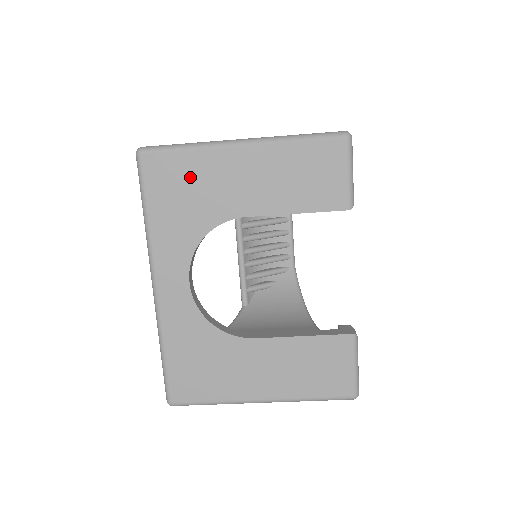
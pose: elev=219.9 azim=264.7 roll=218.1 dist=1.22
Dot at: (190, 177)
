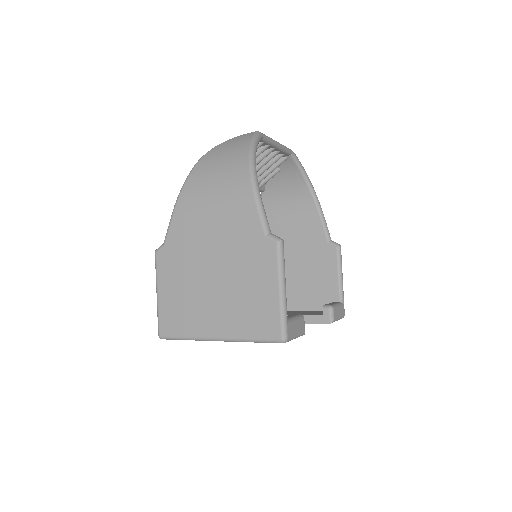
Dot at: occluded
